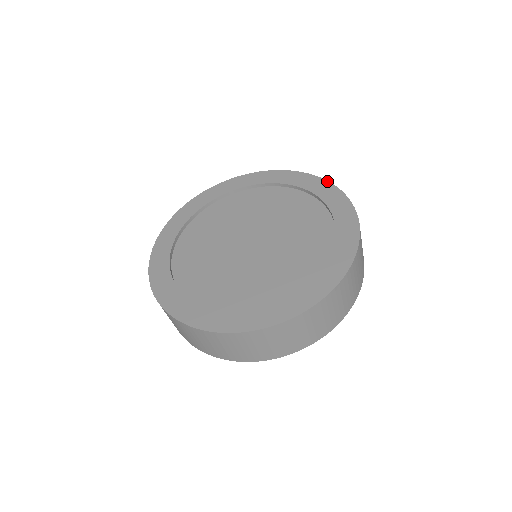
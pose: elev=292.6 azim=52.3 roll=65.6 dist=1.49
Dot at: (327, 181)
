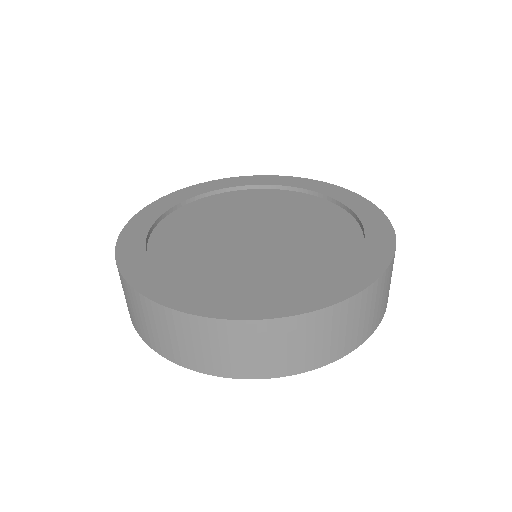
Dot at: (388, 220)
